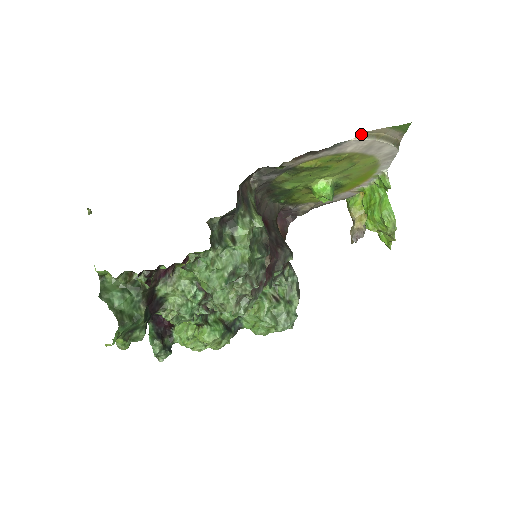
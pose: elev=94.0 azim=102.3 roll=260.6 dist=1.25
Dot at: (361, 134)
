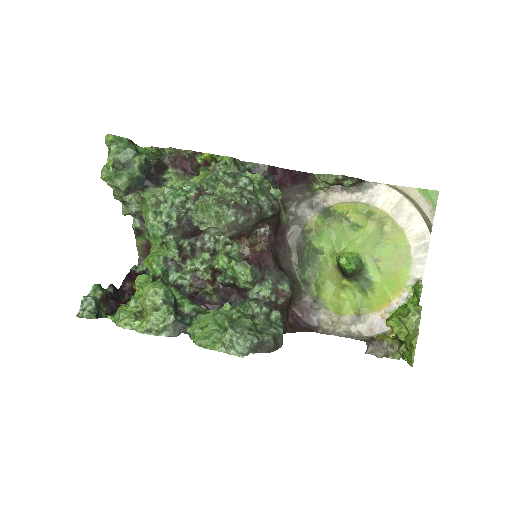
Dot at: (392, 186)
